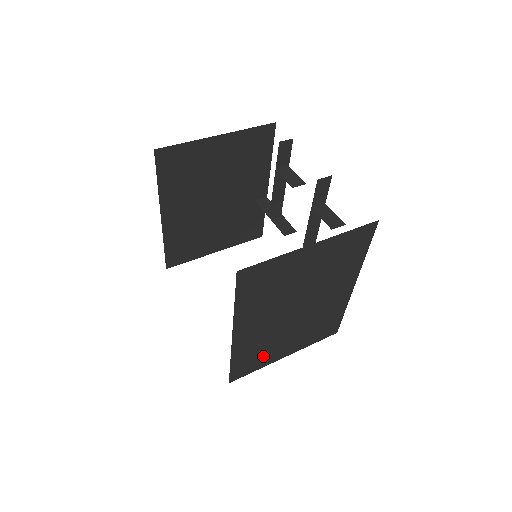
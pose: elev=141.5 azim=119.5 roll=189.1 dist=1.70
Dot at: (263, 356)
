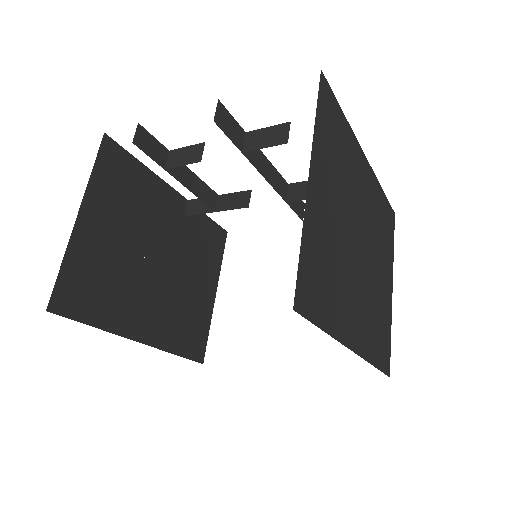
Dot at: (383, 319)
